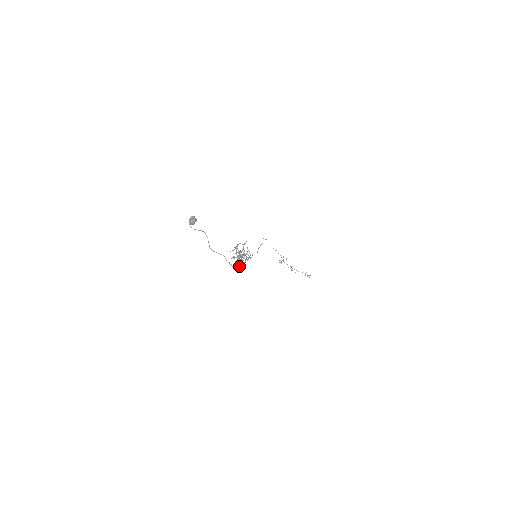
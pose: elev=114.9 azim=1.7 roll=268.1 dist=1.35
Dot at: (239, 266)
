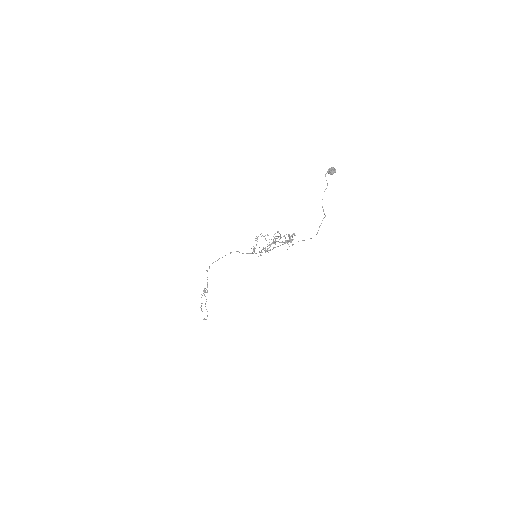
Dot at: occluded
